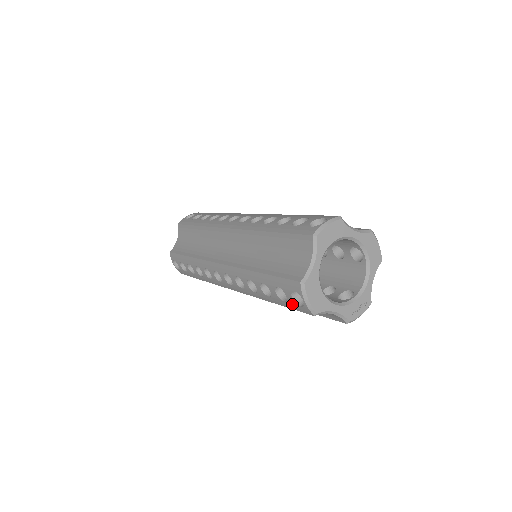
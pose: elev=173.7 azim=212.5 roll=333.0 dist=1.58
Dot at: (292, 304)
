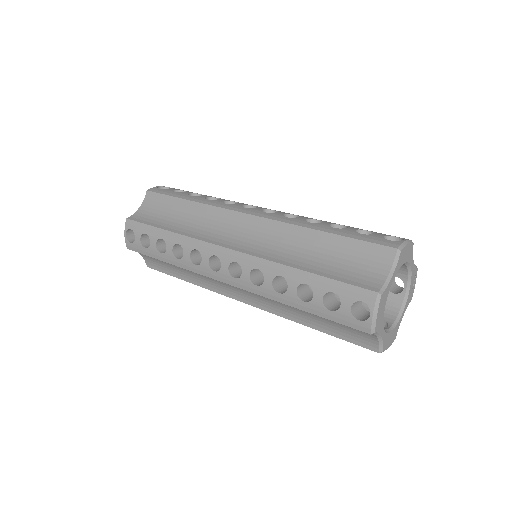
Dot at: occluded
